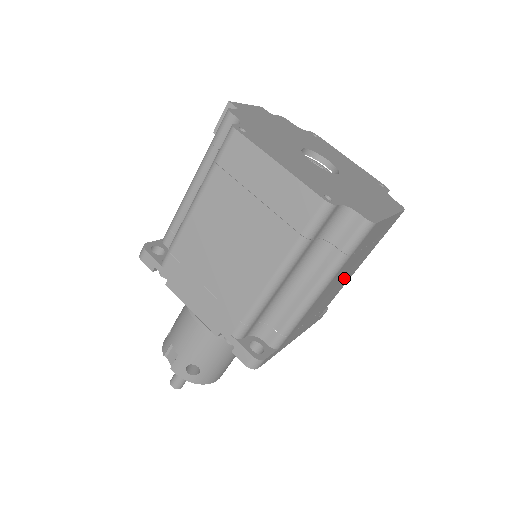
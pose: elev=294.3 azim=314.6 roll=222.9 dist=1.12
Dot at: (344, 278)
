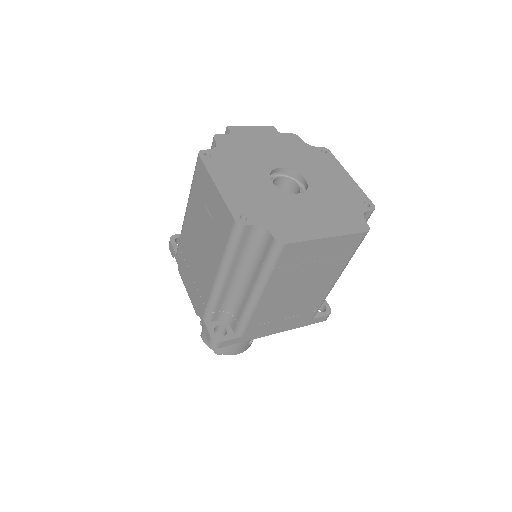
Dot at: (308, 287)
